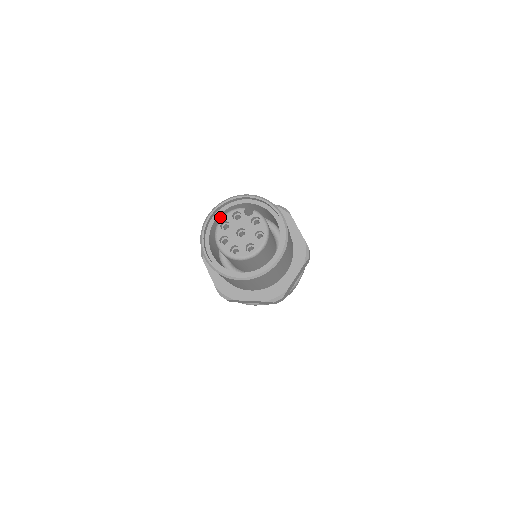
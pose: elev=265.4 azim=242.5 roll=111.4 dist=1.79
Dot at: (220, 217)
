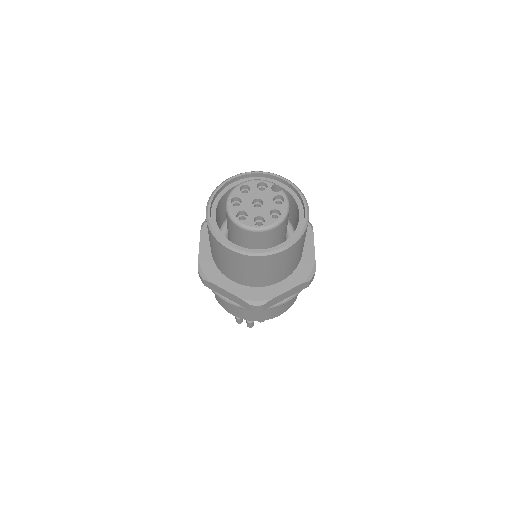
Dot at: occluded
